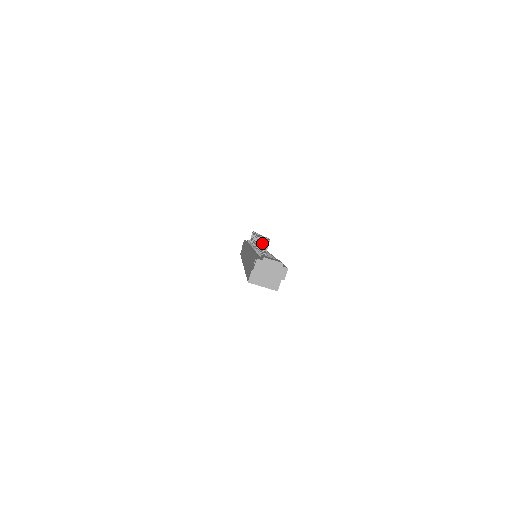
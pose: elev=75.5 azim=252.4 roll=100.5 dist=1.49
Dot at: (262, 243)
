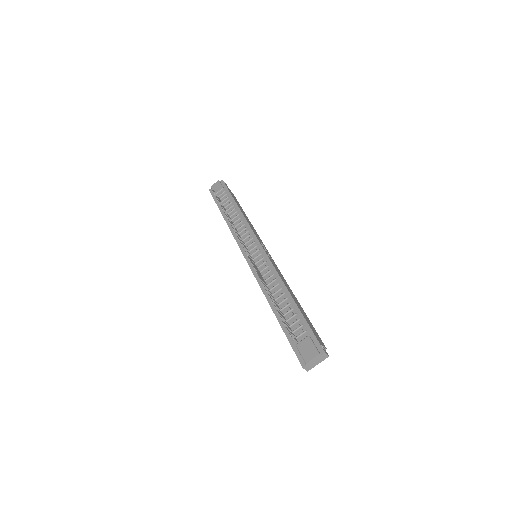
Dot at: occluded
